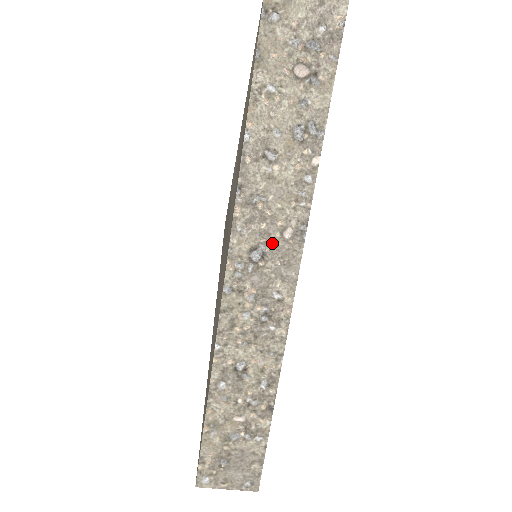
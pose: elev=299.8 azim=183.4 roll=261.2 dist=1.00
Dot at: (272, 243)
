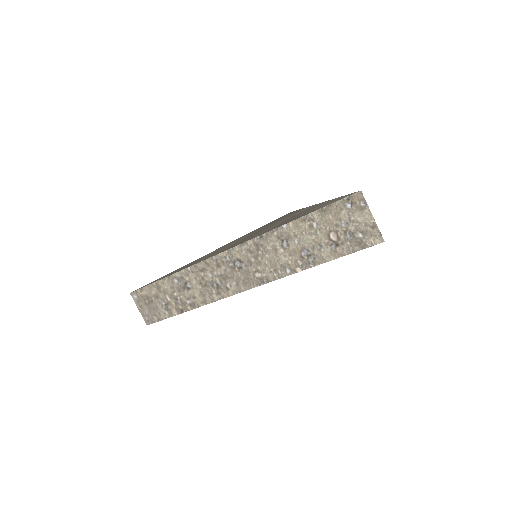
Dot at: (249, 269)
